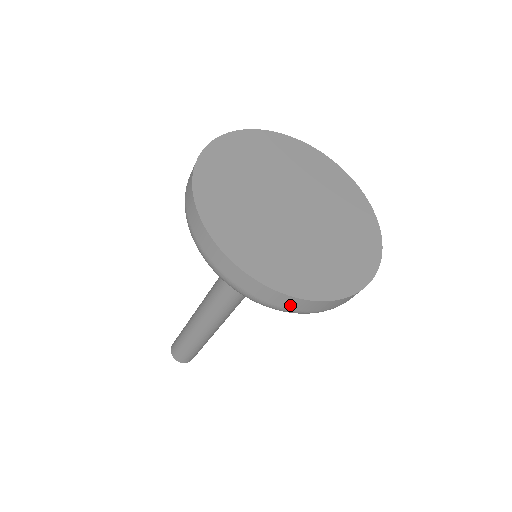
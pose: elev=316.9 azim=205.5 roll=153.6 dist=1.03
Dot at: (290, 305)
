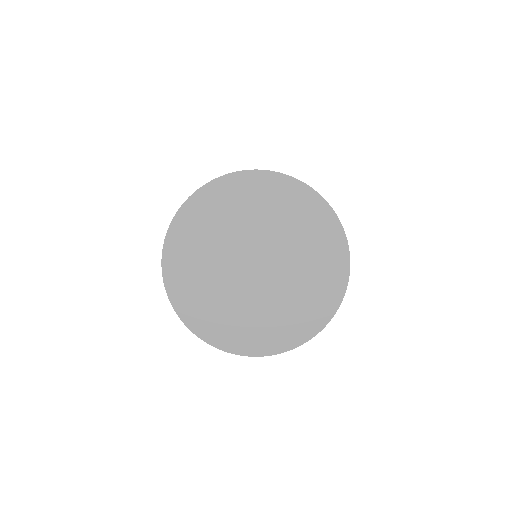
Dot at: occluded
